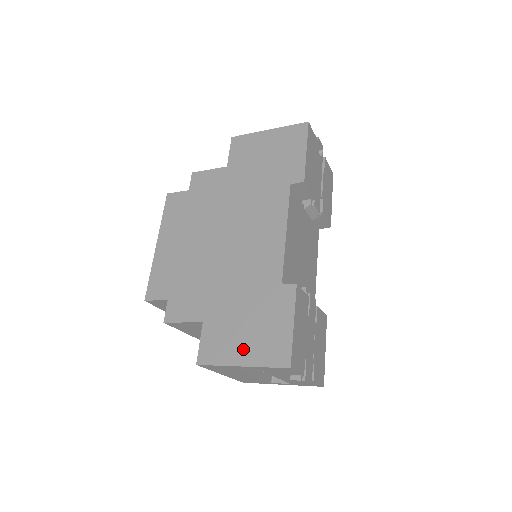
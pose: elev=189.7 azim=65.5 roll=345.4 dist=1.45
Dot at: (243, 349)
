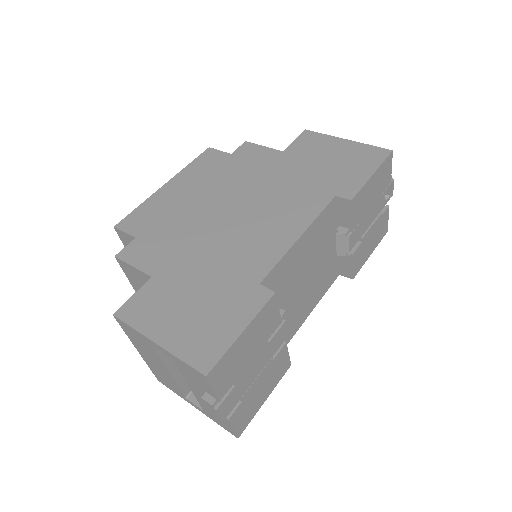
Dot at: (171, 326)
